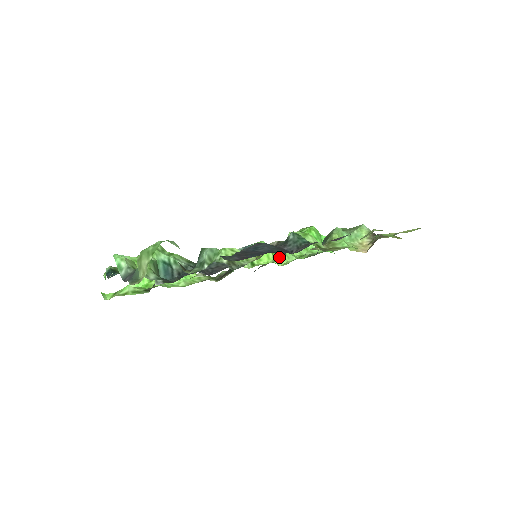
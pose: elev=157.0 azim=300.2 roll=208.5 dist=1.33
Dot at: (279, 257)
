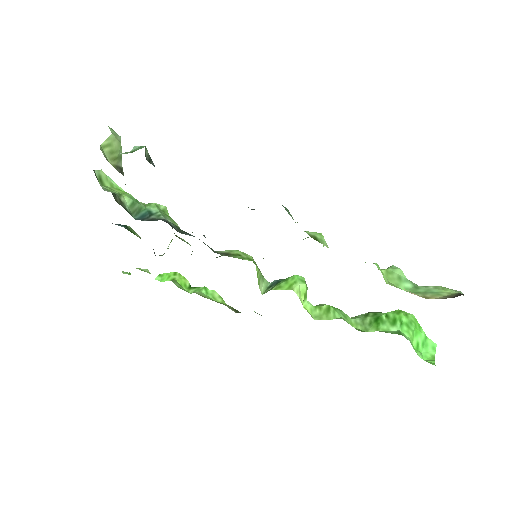
Dot at: (321, 311)
